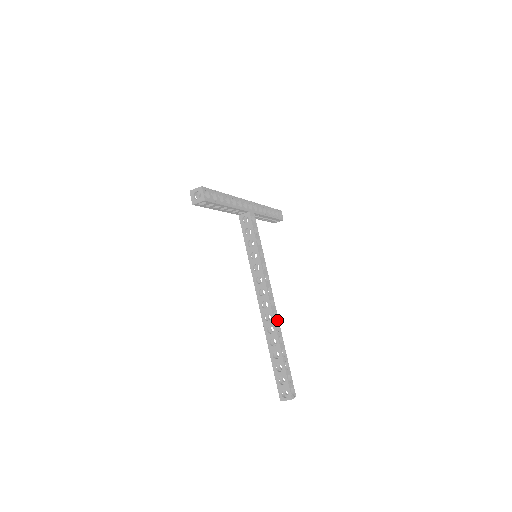
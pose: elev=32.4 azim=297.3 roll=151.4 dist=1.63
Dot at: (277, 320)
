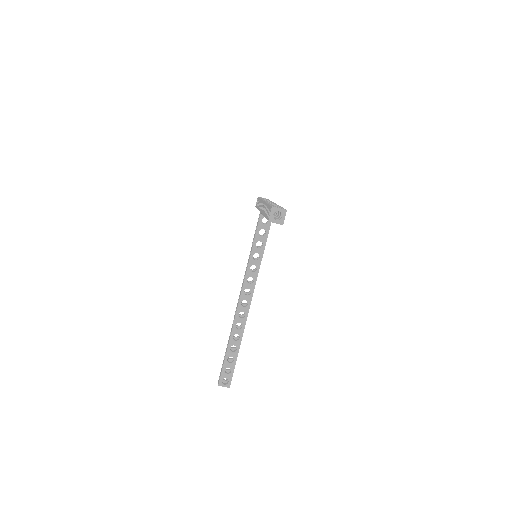
Dot at: occluded
